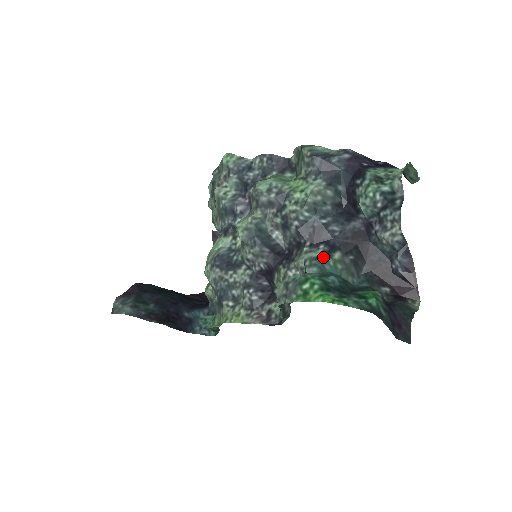
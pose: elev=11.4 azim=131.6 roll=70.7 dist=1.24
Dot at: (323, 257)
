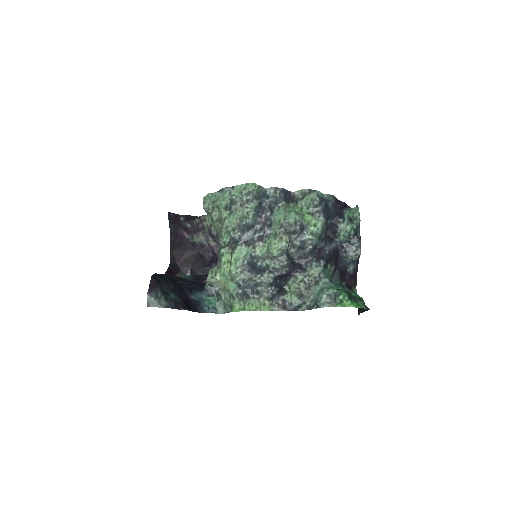
Dot at: (325, 269)
